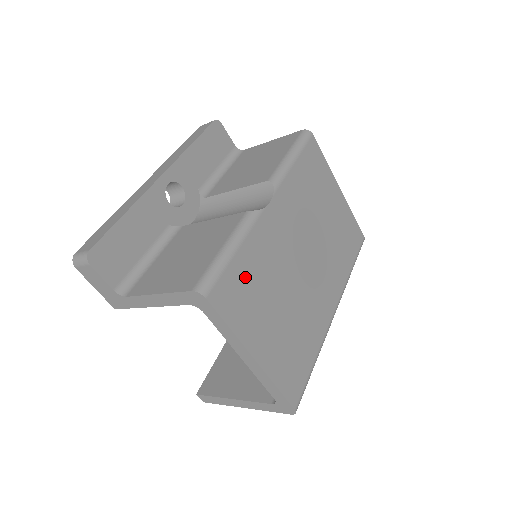
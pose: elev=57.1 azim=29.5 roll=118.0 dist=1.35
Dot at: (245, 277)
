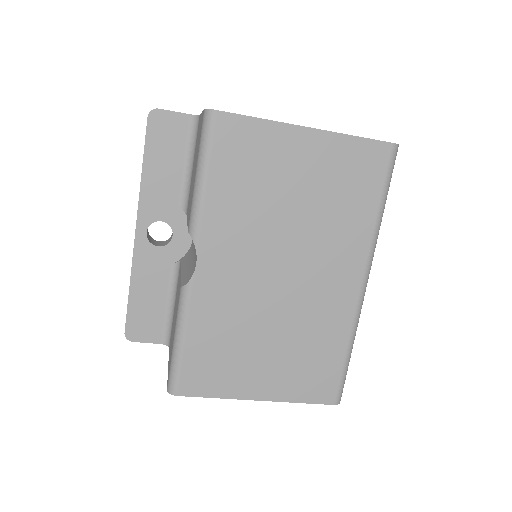
Dot at: (208, 352)
